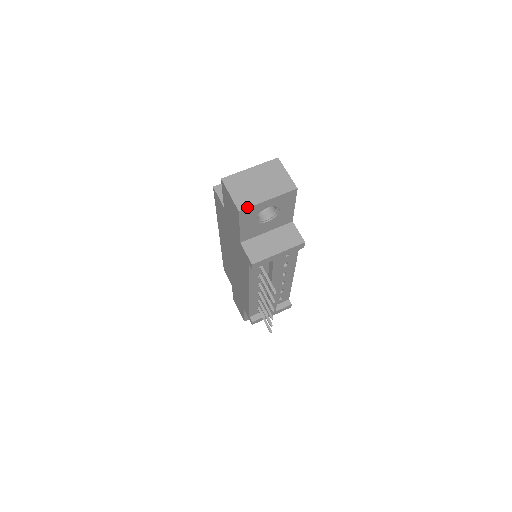
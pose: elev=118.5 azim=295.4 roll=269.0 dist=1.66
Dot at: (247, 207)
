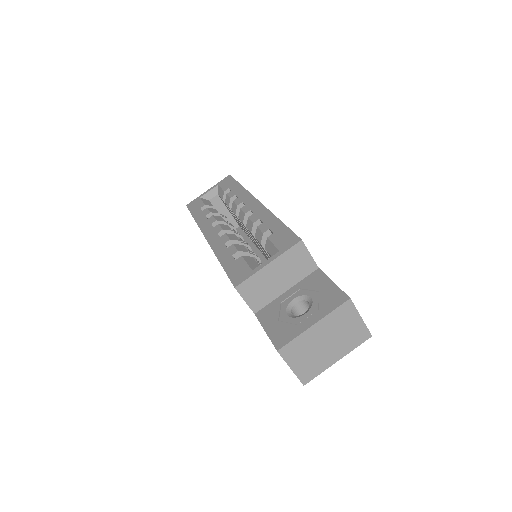
Dot at: (313, 378)
